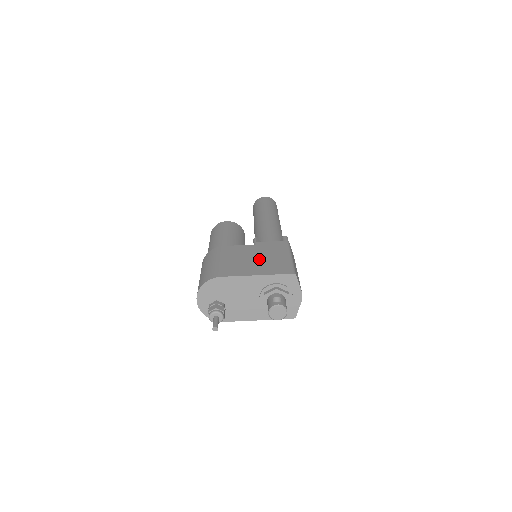
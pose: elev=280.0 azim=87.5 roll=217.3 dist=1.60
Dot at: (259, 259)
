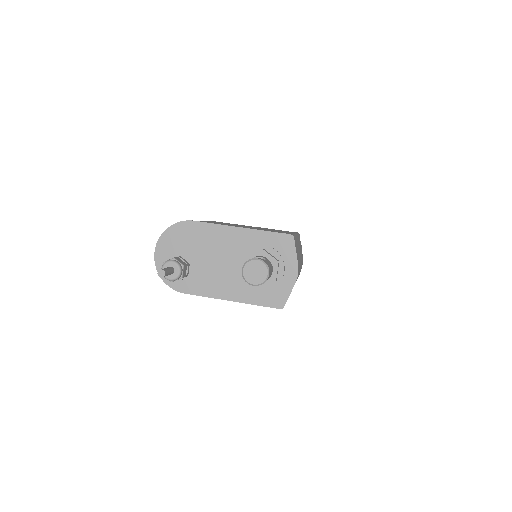
Dot at: (252, 227)
